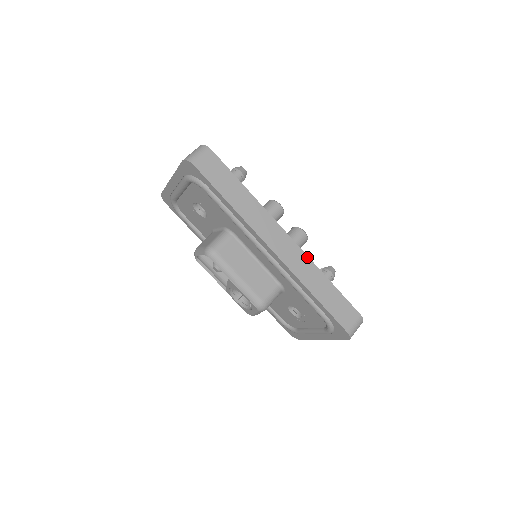
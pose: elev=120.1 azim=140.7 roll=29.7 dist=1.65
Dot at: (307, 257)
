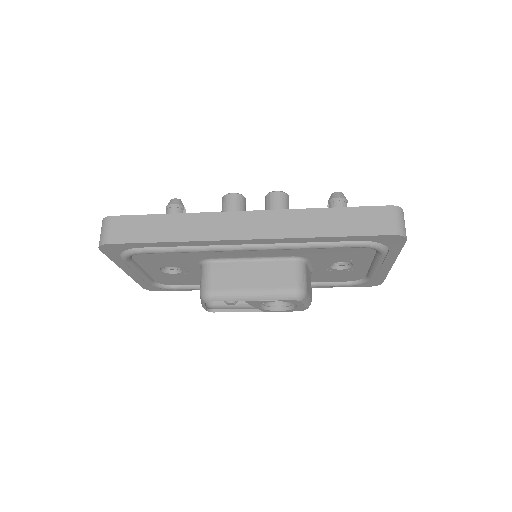
Dot at: (283, 211)
